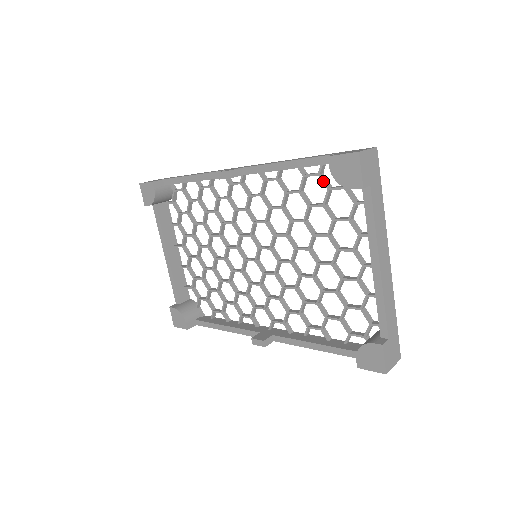
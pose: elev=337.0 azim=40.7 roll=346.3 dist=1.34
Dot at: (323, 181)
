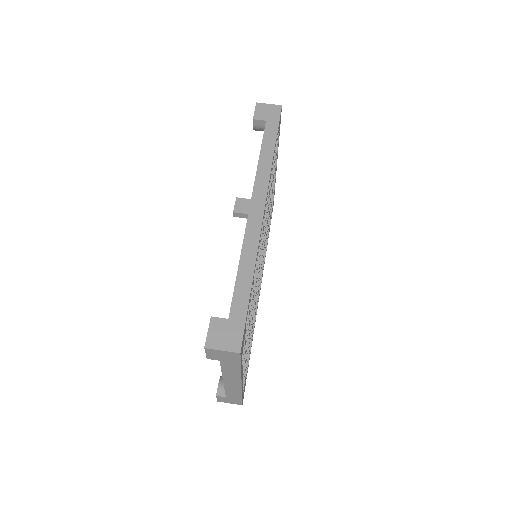
Dot at: occluded
